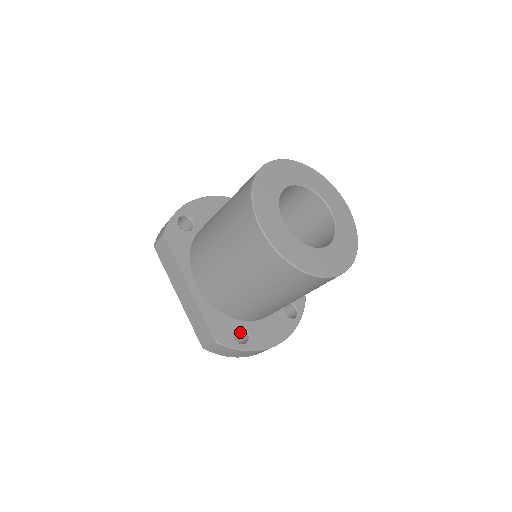
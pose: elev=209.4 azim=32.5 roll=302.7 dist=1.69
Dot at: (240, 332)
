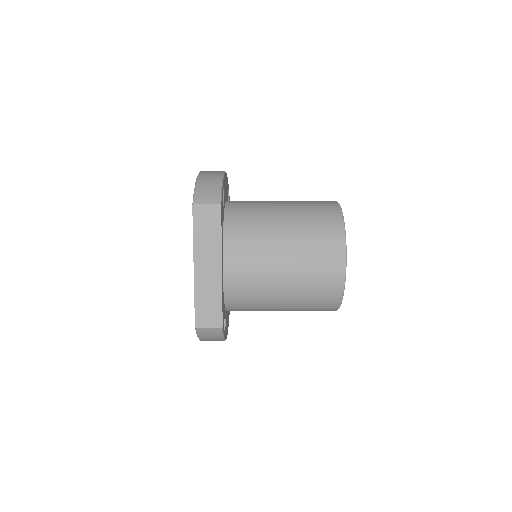
Dot at: occluded
